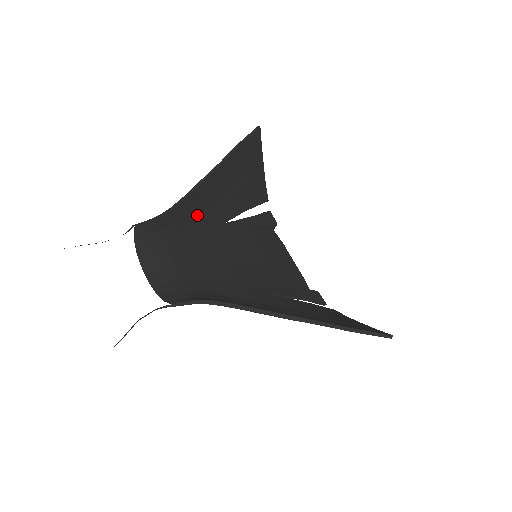
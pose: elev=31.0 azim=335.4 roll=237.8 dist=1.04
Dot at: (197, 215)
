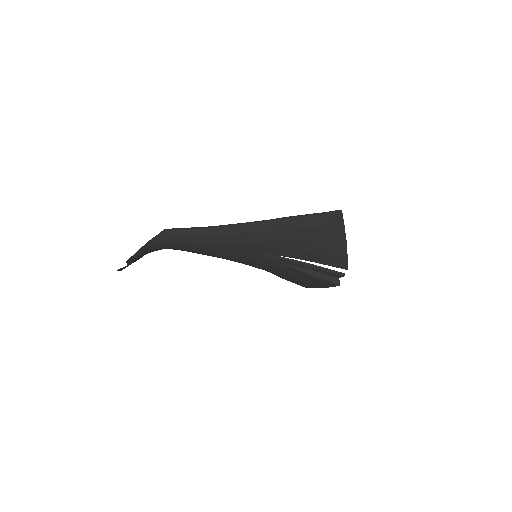
Dot at: occluded
